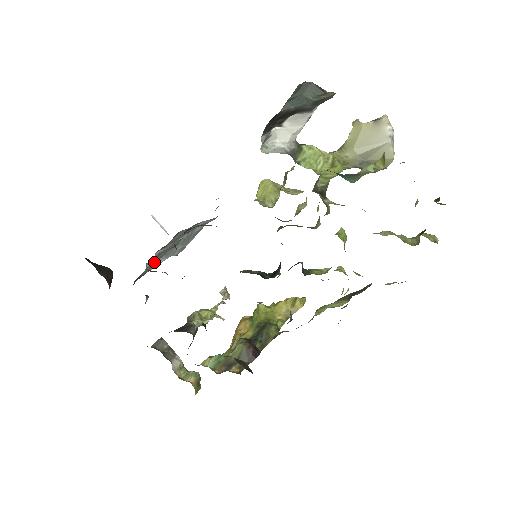
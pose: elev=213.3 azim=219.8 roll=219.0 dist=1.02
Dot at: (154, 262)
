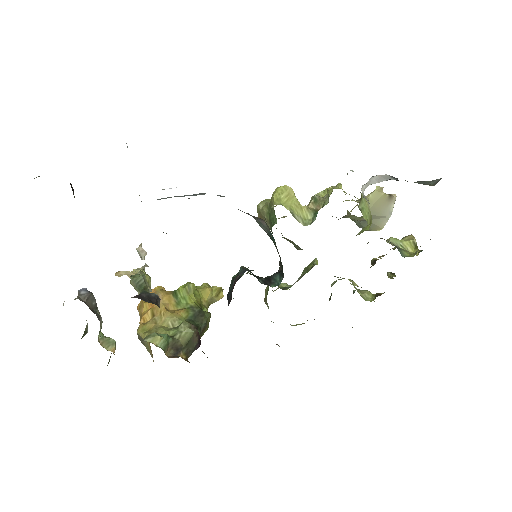
Dot at: occluded
